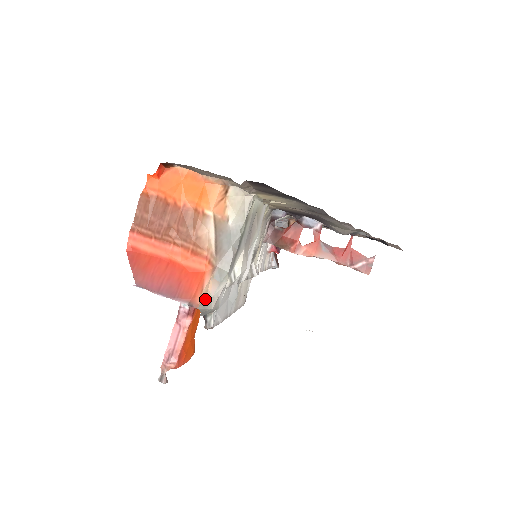
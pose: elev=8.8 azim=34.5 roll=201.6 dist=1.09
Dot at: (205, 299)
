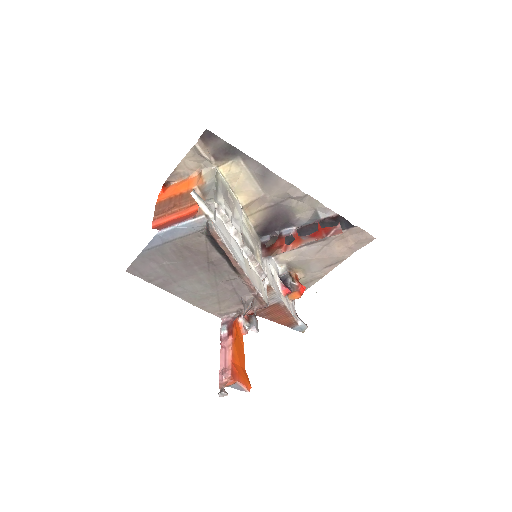
Dot at: occluded
